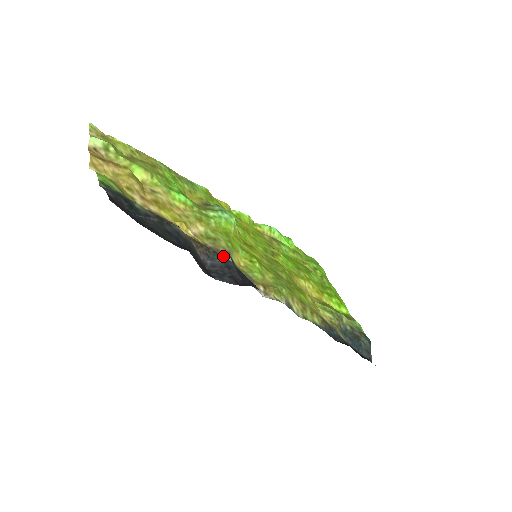
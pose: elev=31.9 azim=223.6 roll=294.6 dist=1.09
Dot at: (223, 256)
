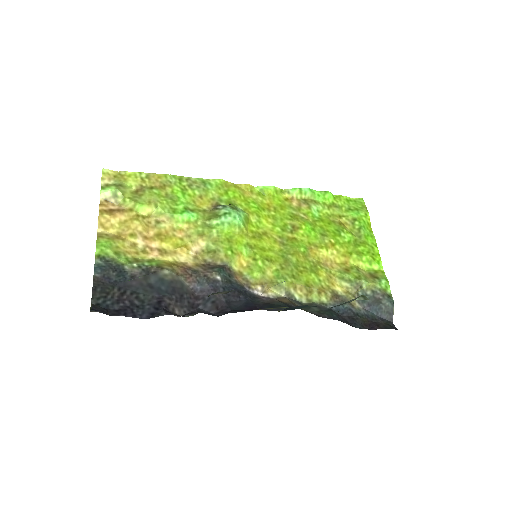
Dot at: (213, 277)
